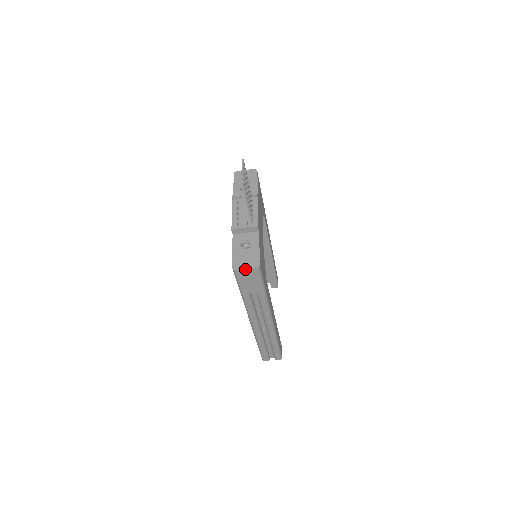
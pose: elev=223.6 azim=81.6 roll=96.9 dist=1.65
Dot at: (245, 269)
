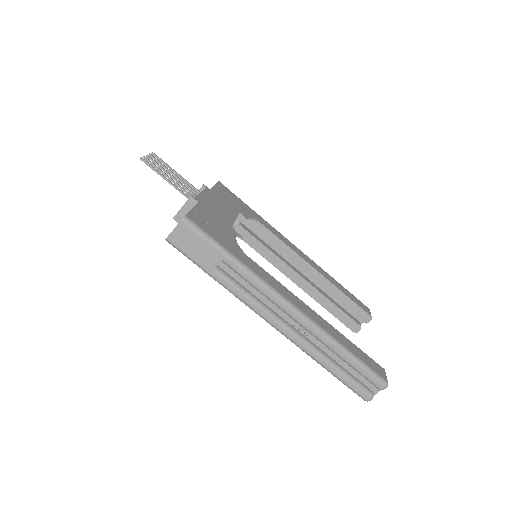
Dot at: (173, 230)
